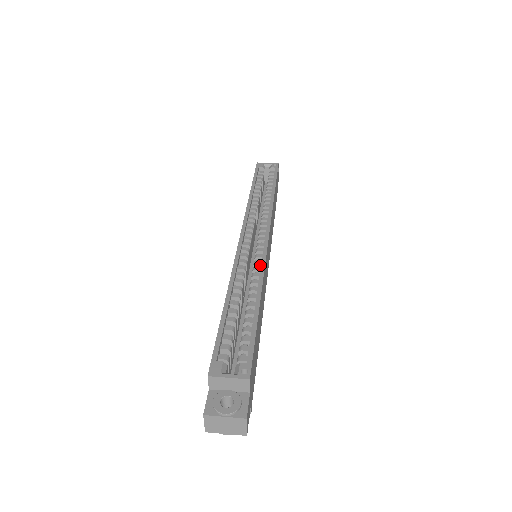
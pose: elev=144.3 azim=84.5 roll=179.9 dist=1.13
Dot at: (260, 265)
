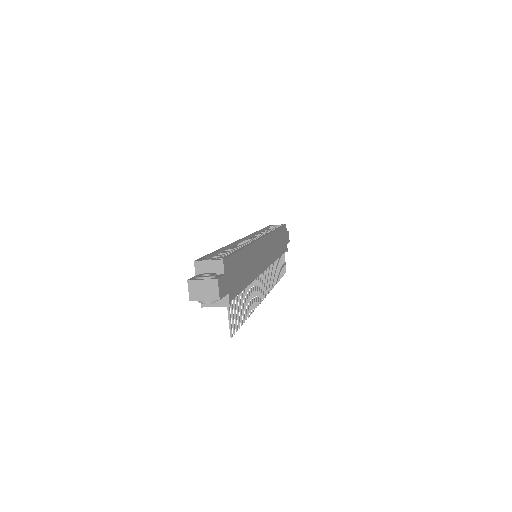
Dot at: occluded
